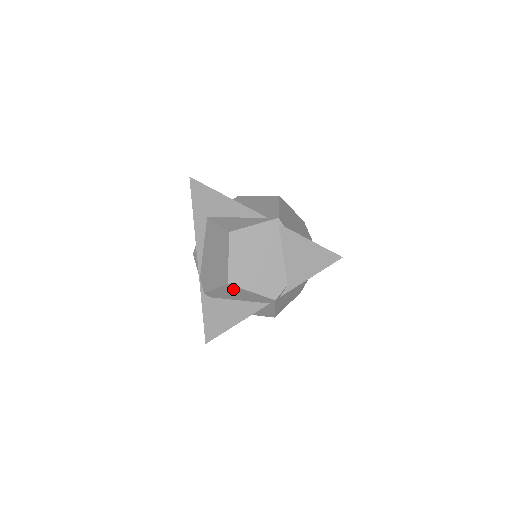
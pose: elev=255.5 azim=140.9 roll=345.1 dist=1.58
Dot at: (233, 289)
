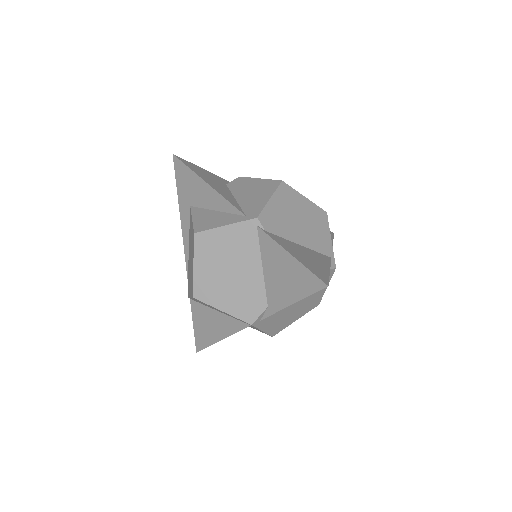
Dot at: (204, 303)
